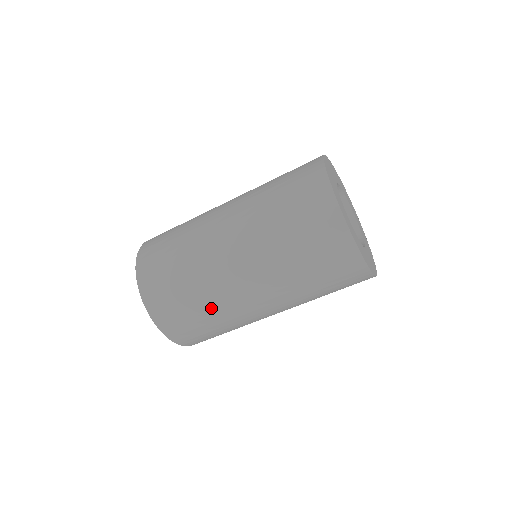
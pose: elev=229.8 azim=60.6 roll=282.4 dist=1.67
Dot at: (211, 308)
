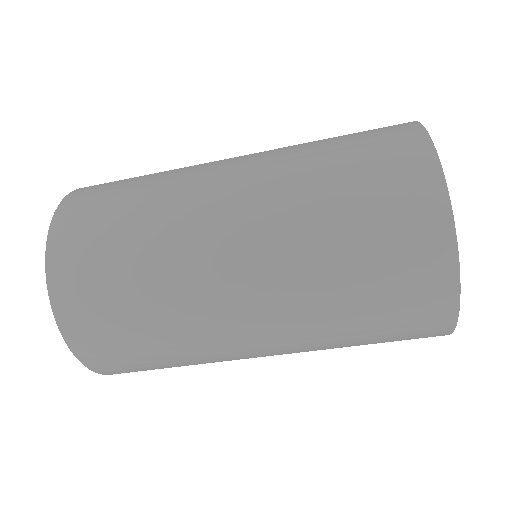
Dot at: (168, 325)
